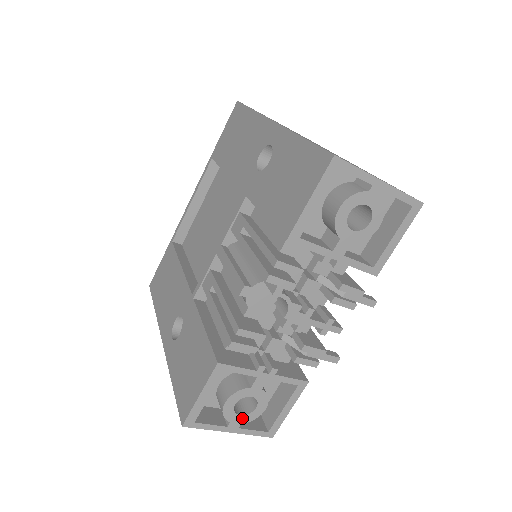
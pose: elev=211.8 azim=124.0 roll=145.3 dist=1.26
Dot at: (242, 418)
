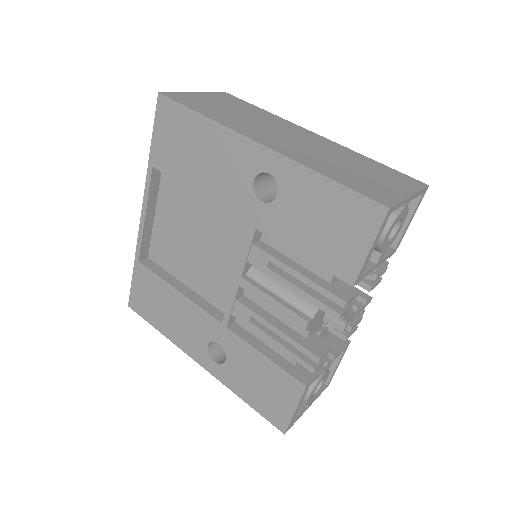
Dot at: (315, 395)
